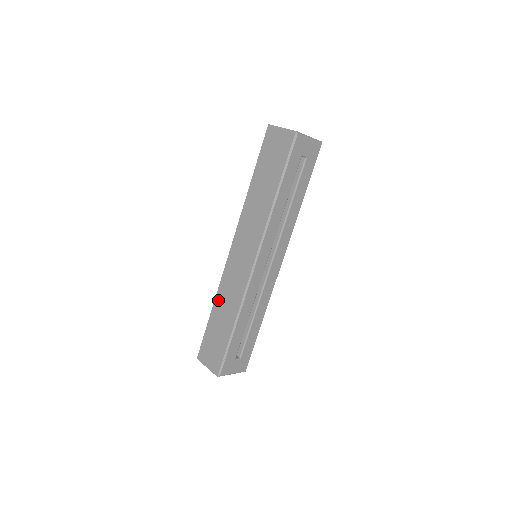
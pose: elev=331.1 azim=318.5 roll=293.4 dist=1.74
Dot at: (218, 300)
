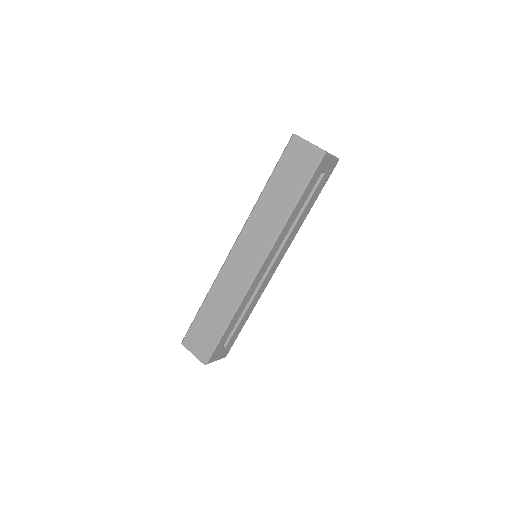
Dot at: (213, 293)
